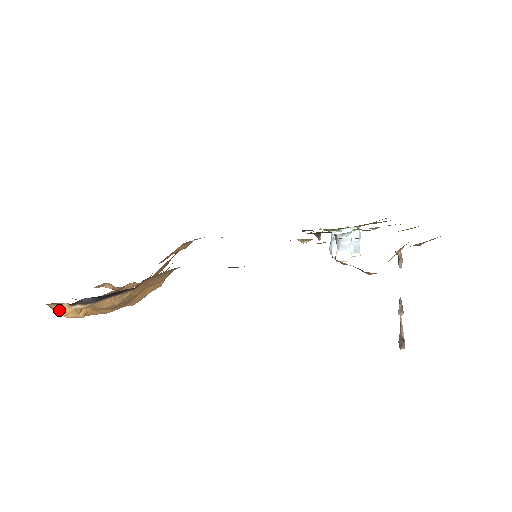
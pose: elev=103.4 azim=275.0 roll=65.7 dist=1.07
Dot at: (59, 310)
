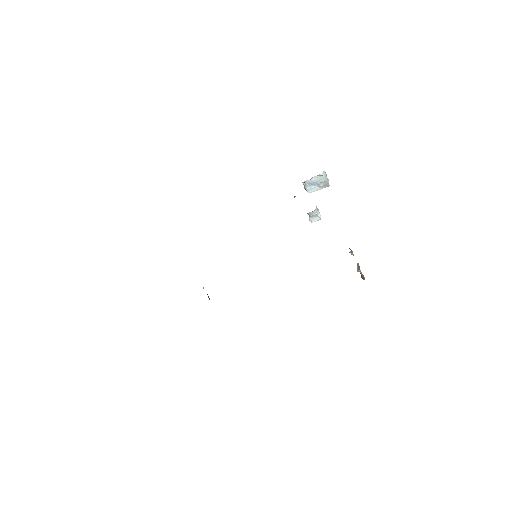
Dot at: occluded
